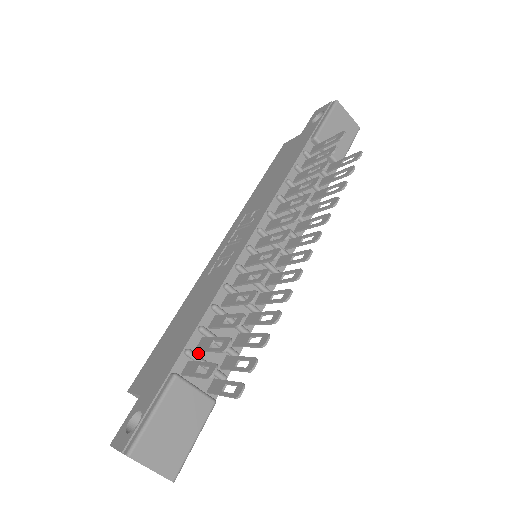
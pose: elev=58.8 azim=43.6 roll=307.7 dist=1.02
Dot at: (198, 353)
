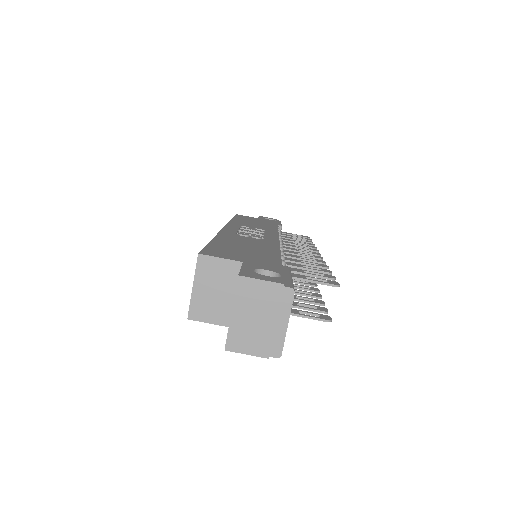
Dot at: occluded
